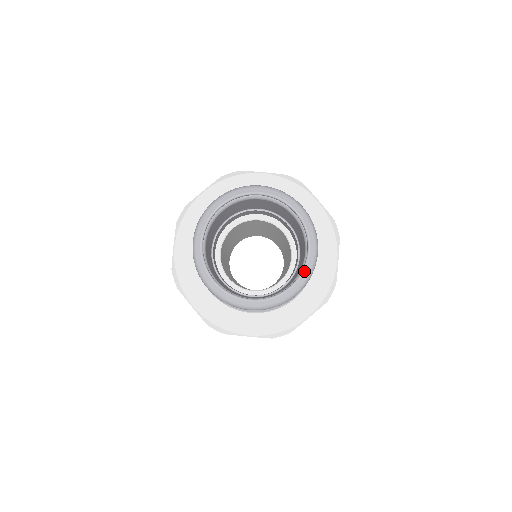
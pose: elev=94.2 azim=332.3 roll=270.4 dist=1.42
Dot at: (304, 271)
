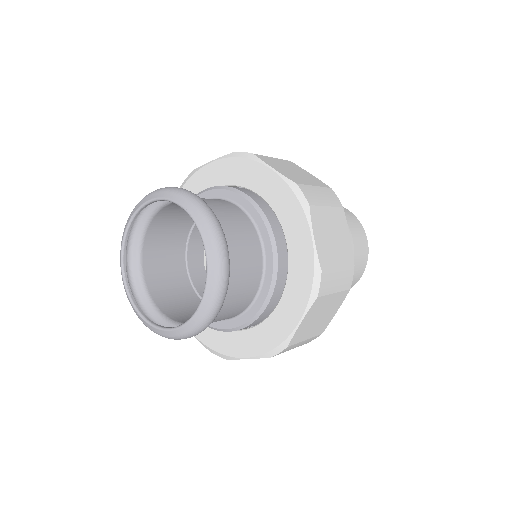
Dot at: (187, 323)
